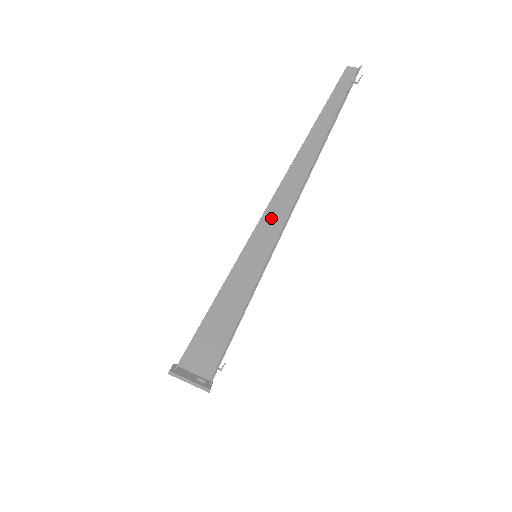
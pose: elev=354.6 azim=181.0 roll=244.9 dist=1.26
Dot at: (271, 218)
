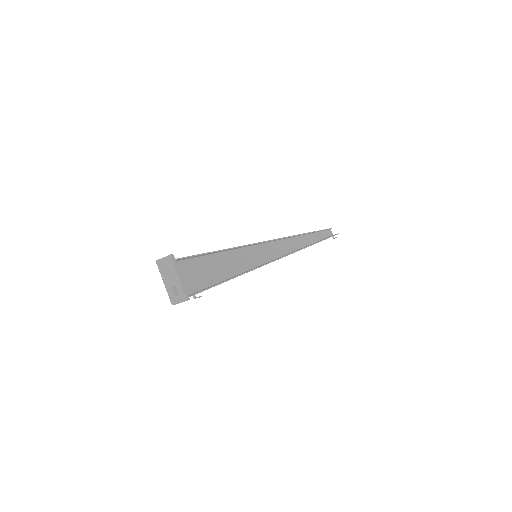
Dot at: (272, 248)
